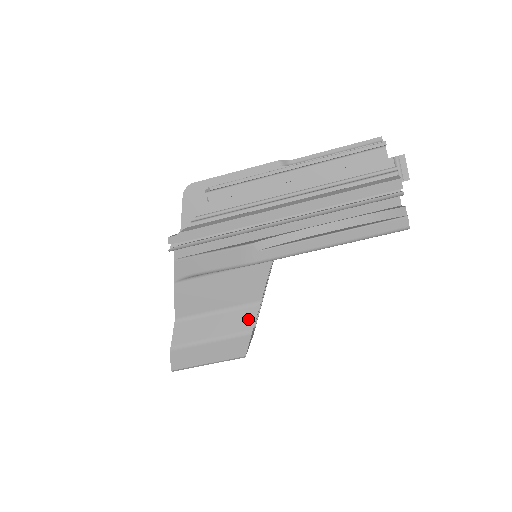
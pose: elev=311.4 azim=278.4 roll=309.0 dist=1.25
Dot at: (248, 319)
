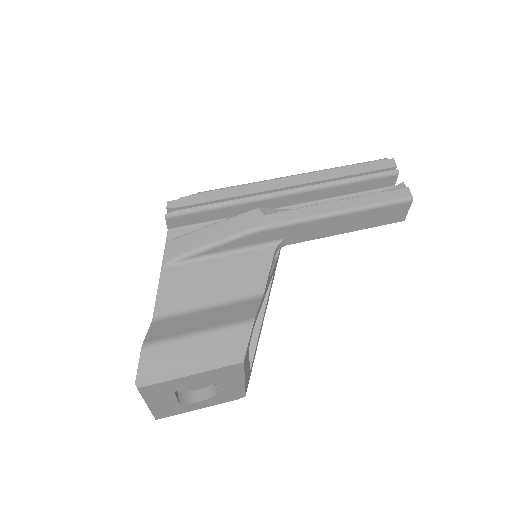
Dot at: (248, 309)
